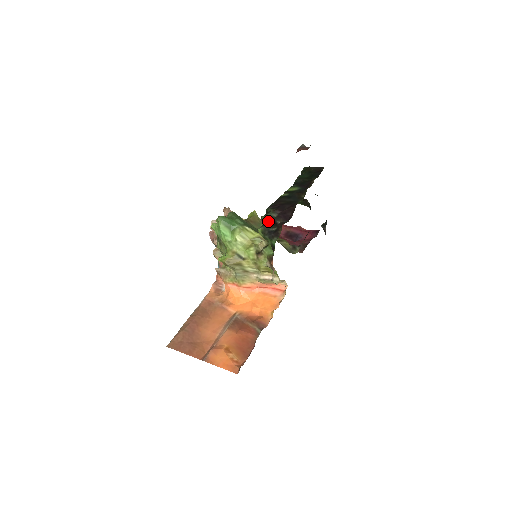
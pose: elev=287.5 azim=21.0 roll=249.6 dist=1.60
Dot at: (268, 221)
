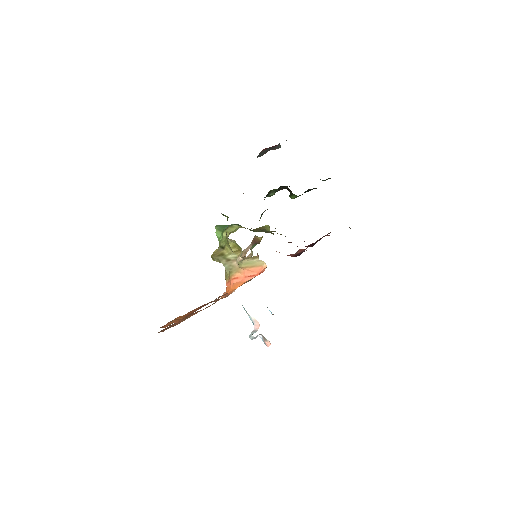
Dot at: occluded
